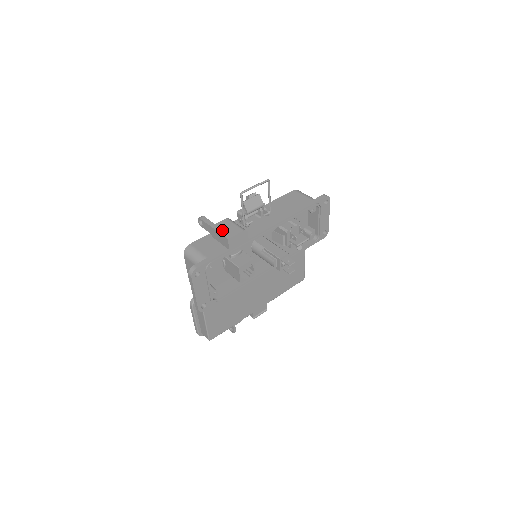
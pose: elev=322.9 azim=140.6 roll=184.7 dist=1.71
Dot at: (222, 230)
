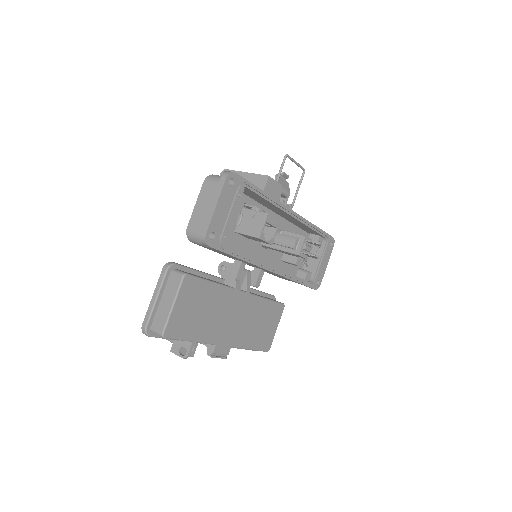
Dot at: occluded
